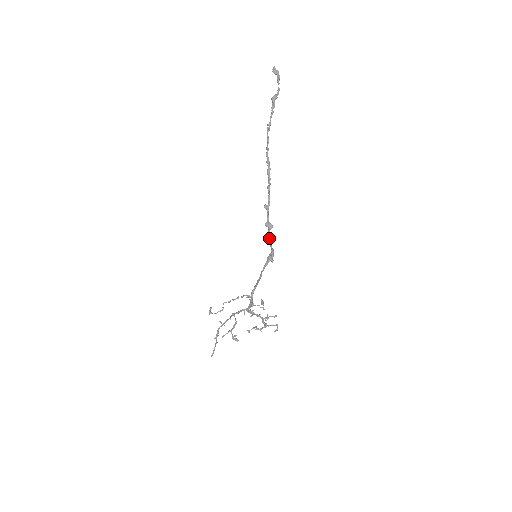
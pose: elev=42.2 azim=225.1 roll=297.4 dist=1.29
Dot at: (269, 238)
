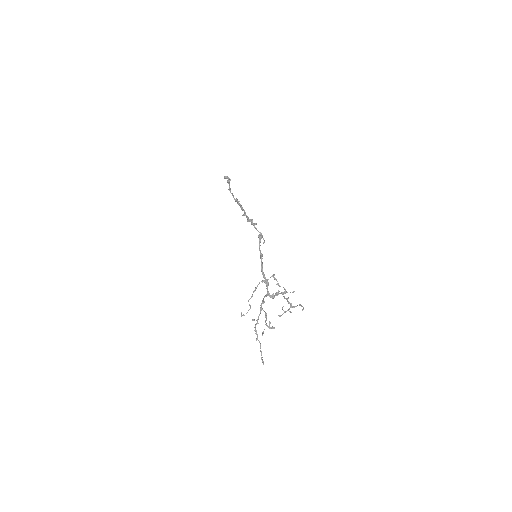
Dot at: occluded
